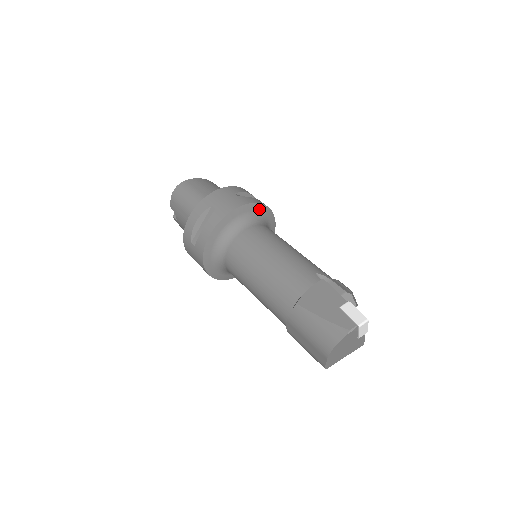
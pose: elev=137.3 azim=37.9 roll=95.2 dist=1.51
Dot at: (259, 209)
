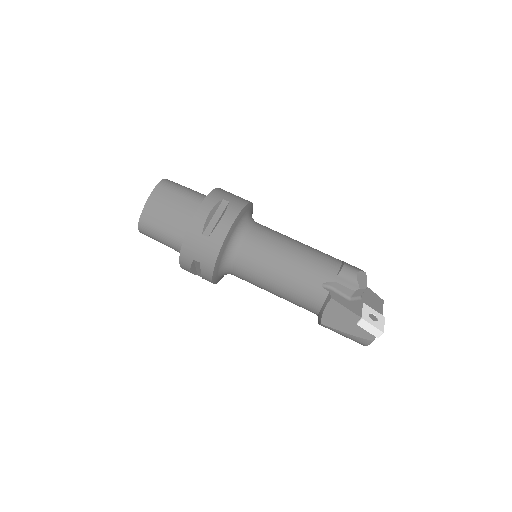
Dot at: (232, 230)
